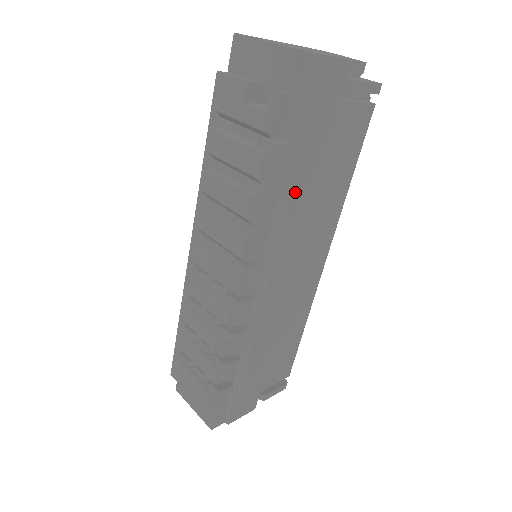
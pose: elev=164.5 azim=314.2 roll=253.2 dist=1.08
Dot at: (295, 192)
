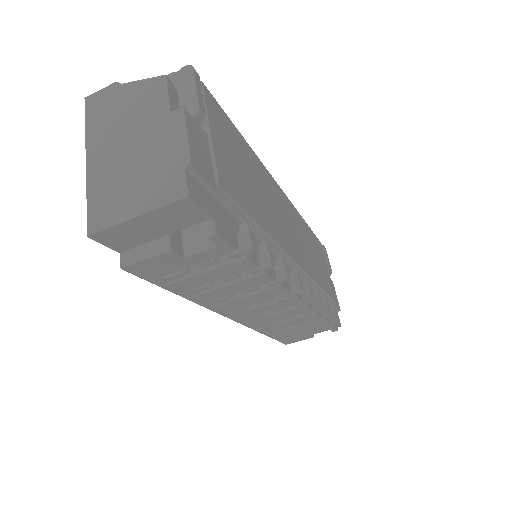
Dot at: (262, 222)
